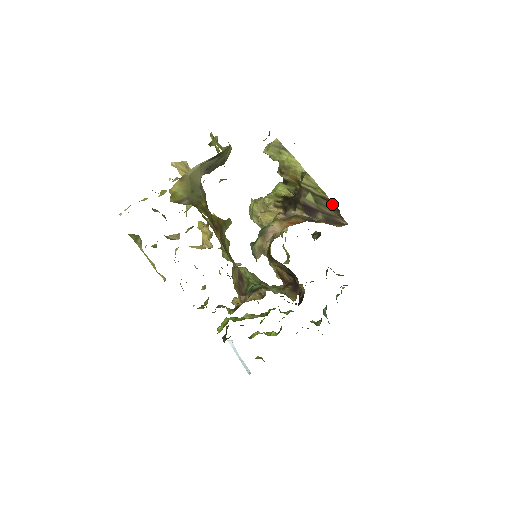
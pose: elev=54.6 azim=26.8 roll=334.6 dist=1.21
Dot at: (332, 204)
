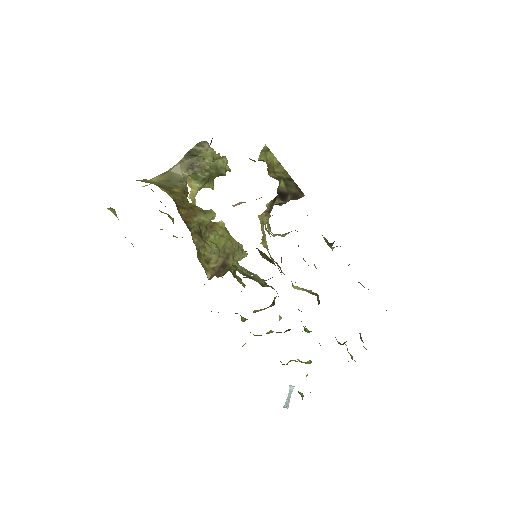
Dot at: (294, 182)
